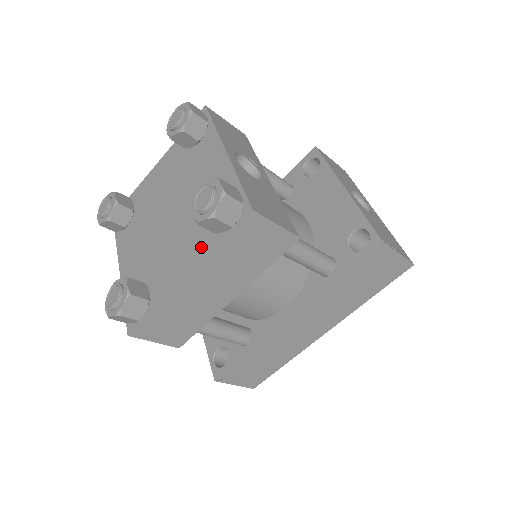
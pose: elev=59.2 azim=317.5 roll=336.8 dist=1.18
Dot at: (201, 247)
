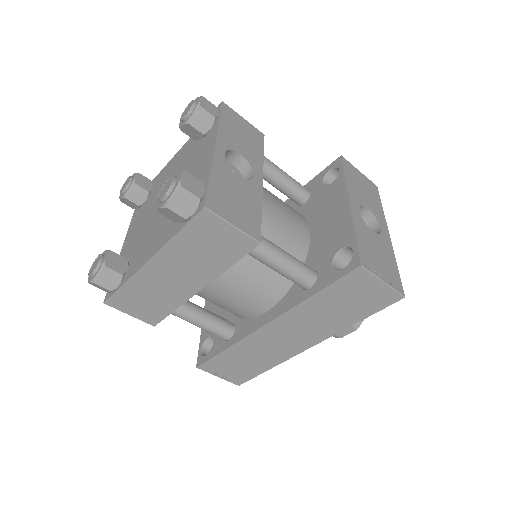
Dot at: (166, 234)
